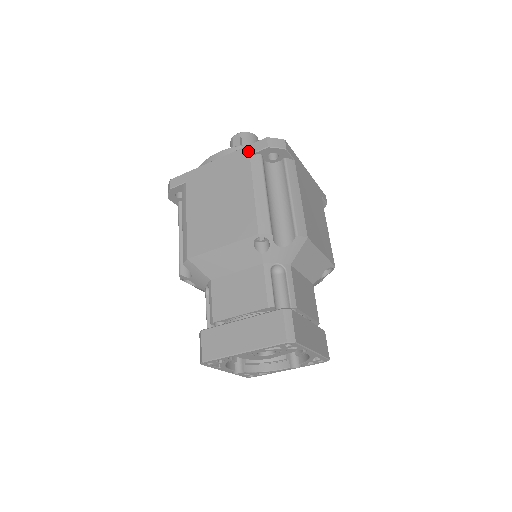
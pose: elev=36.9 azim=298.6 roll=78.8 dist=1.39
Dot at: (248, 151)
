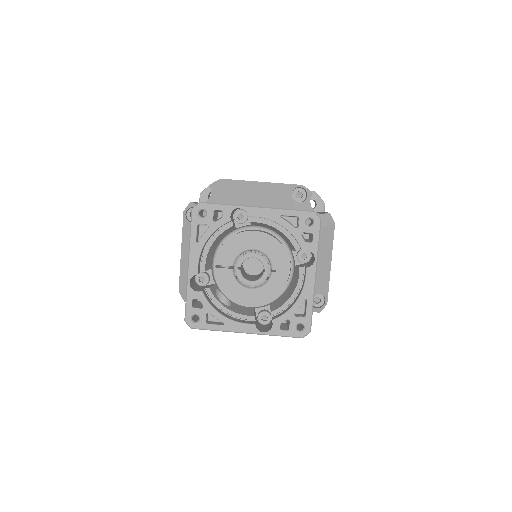
Dot at: occluded
